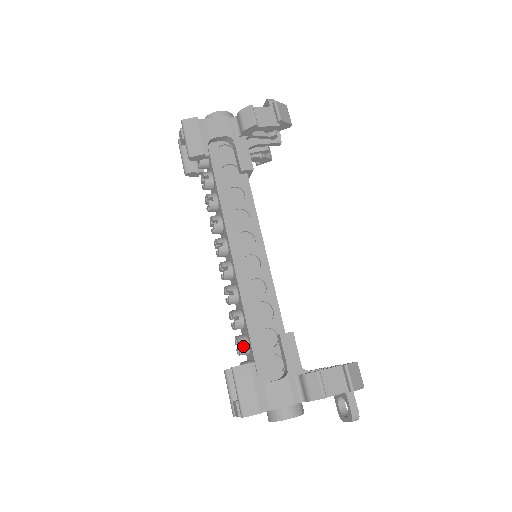
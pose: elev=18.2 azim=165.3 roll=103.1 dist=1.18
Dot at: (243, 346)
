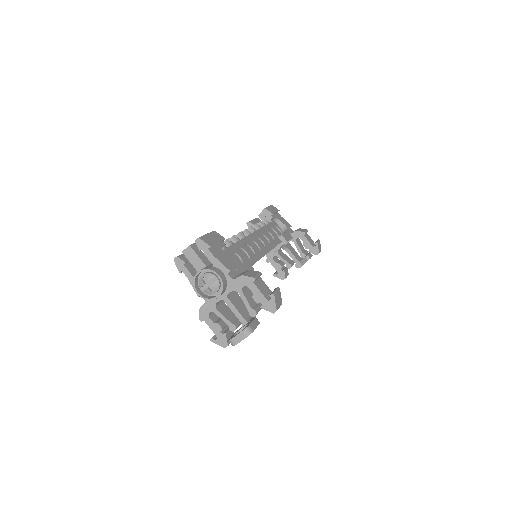
Dot at: occluded
